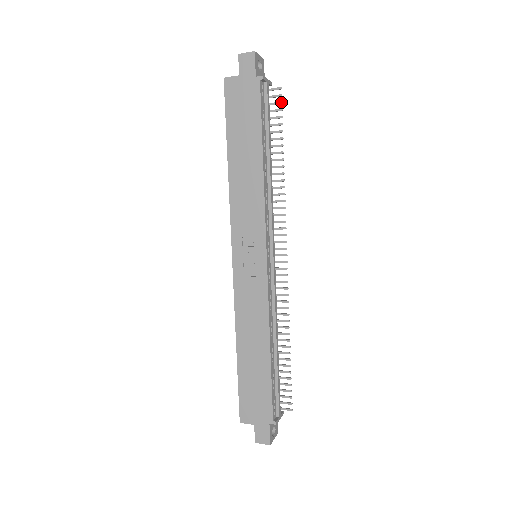
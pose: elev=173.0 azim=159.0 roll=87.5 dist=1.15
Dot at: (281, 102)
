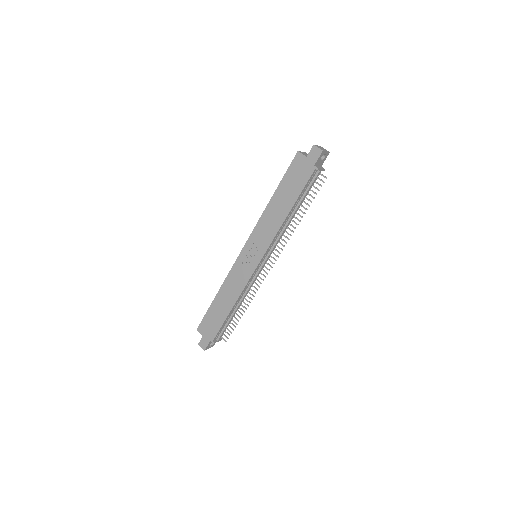
Dot at: (321, 186)
